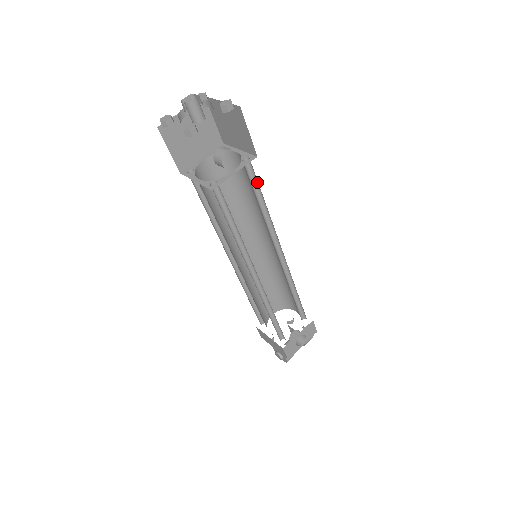
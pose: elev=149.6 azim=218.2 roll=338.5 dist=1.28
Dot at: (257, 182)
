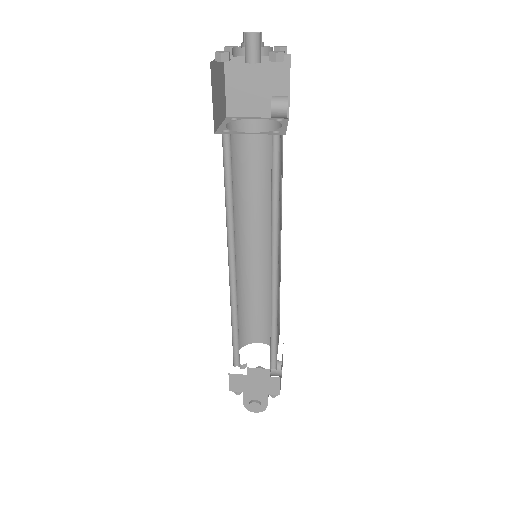
Dot at: occluded
